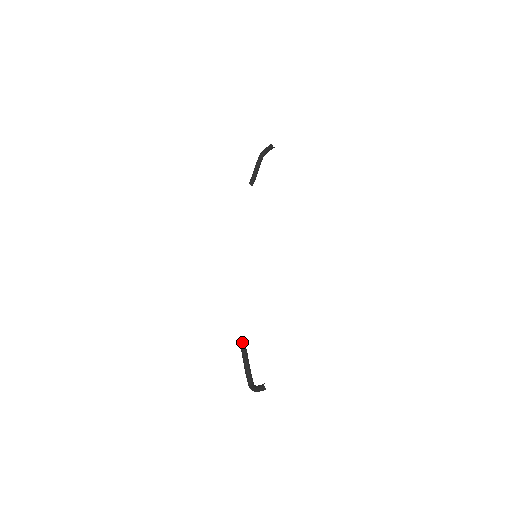
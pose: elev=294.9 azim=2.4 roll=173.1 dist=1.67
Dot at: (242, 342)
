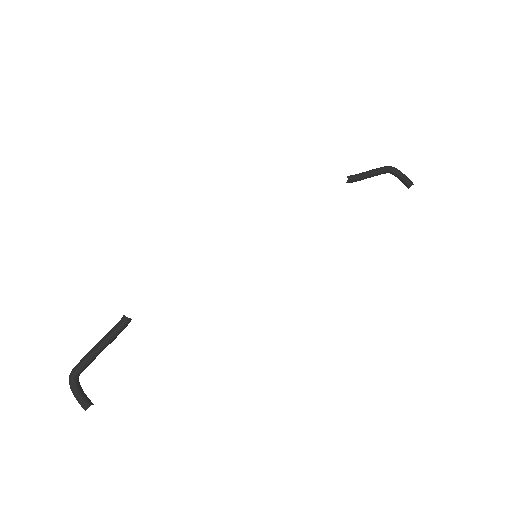
Dot at: (128, 321)
